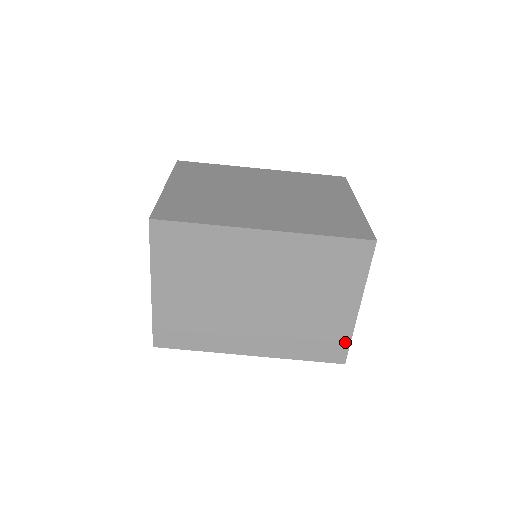
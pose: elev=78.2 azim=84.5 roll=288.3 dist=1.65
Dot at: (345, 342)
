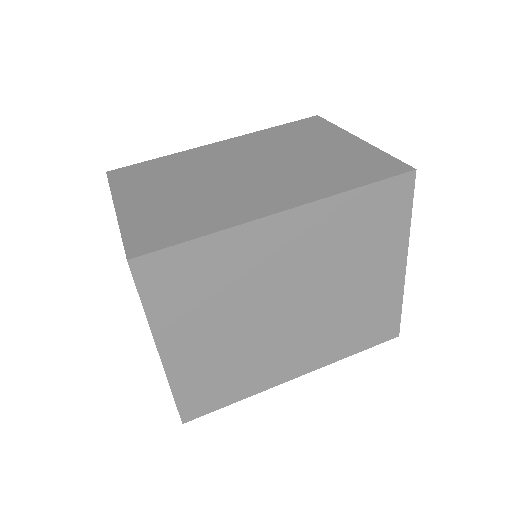
Dot at: (384, 158)
